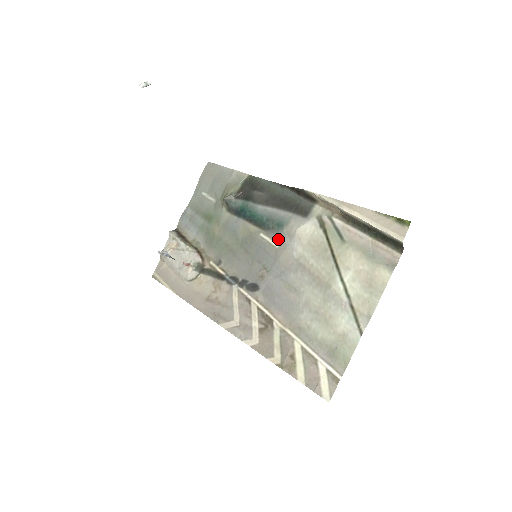
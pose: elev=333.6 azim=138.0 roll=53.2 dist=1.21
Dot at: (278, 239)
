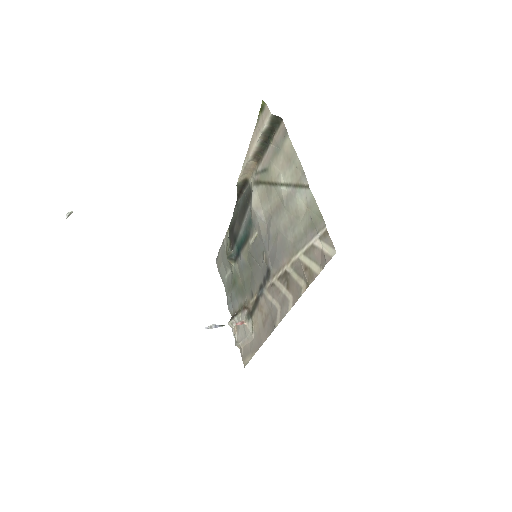
Dot at: (254, 228)
